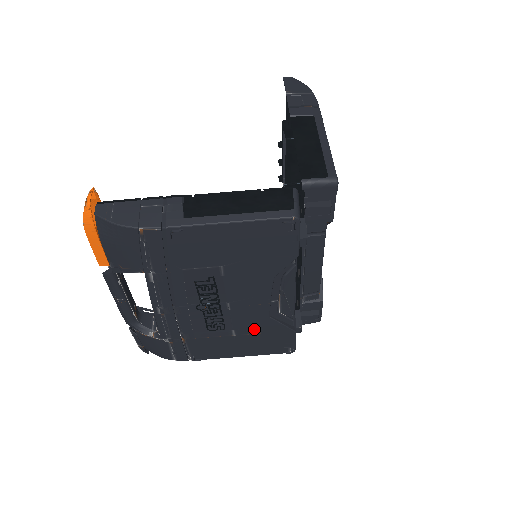
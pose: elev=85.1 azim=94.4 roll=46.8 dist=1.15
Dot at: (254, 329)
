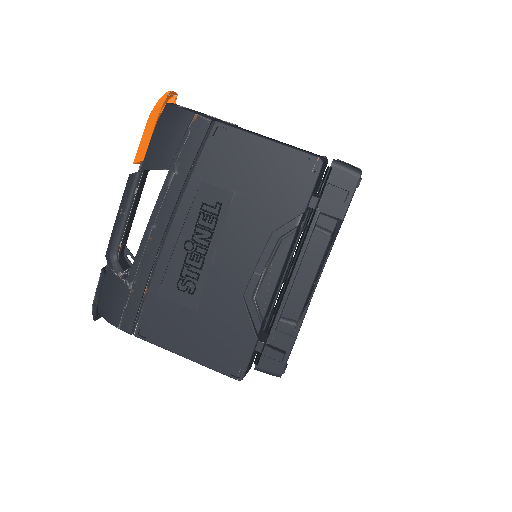
Dot at: (220, 310)
